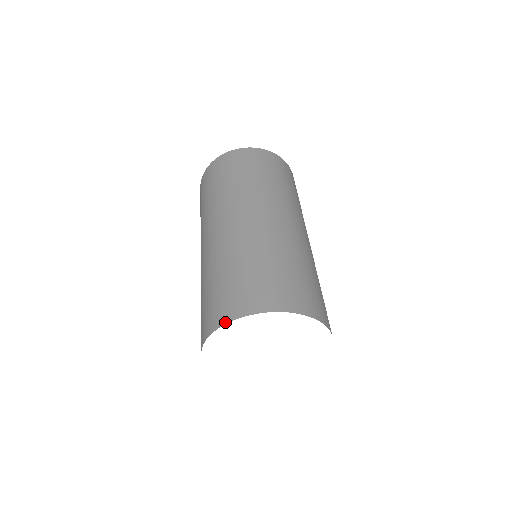
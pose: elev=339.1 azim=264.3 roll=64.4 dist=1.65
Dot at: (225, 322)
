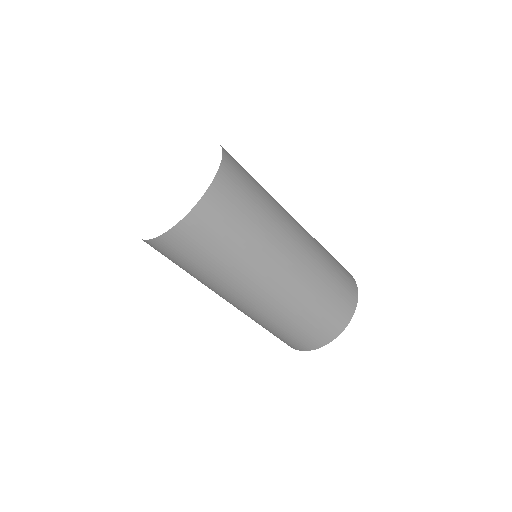
Dot at: occluded
